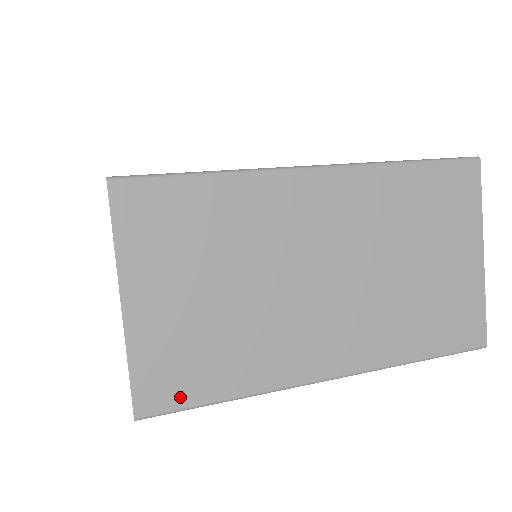
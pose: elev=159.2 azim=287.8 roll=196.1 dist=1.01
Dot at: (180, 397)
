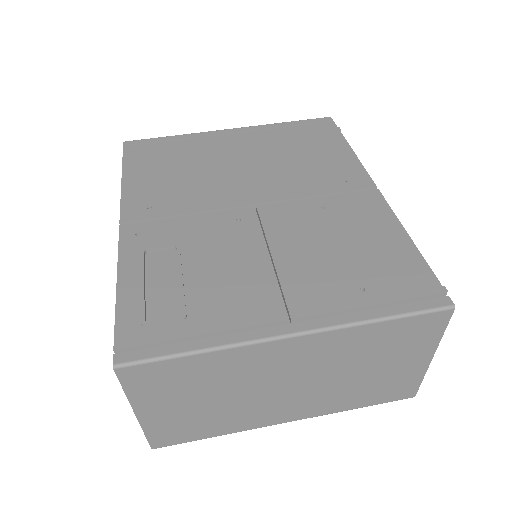
Dot at: (181, 440)
